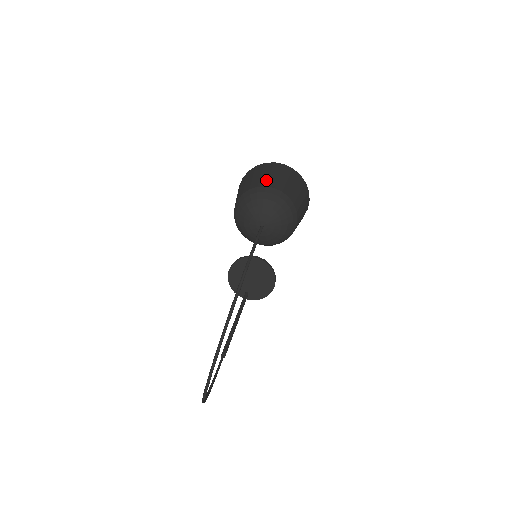
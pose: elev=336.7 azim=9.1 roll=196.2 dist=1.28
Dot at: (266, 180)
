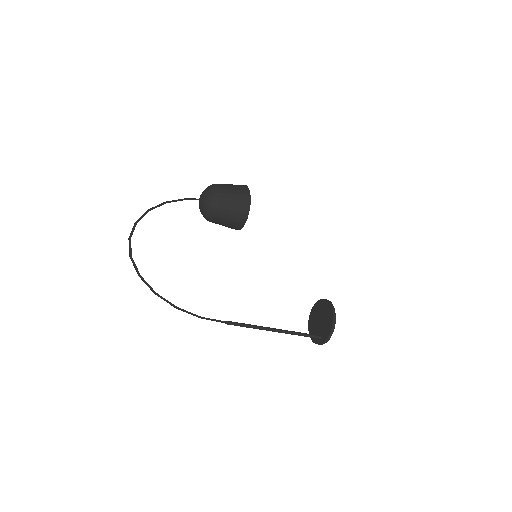
Dot at: occluded
